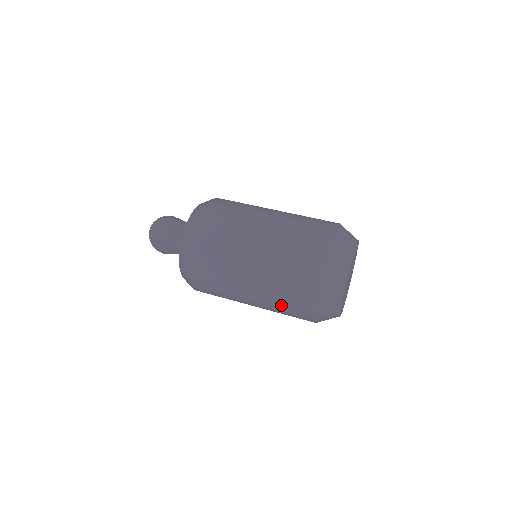
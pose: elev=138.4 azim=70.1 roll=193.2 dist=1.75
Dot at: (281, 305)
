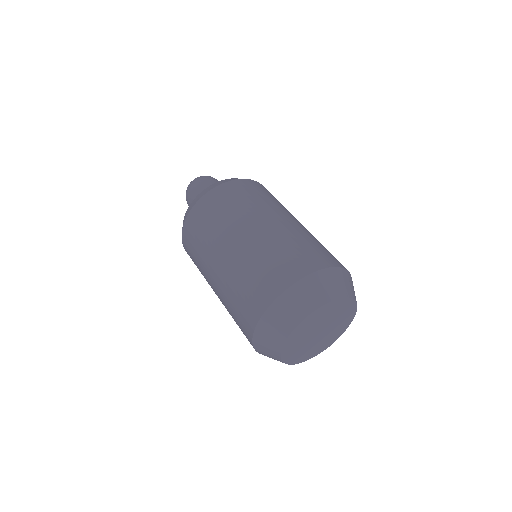
Dot at: (233, 316)
